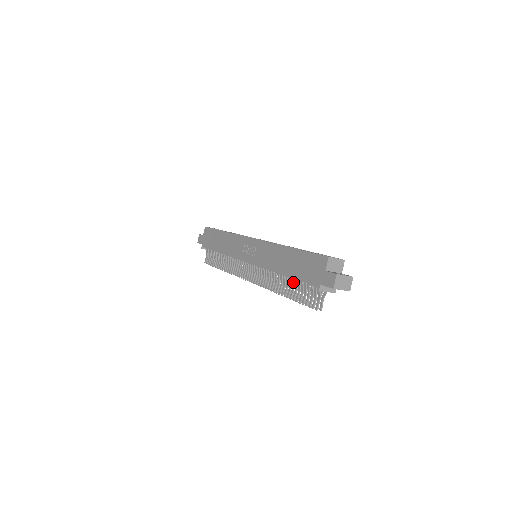
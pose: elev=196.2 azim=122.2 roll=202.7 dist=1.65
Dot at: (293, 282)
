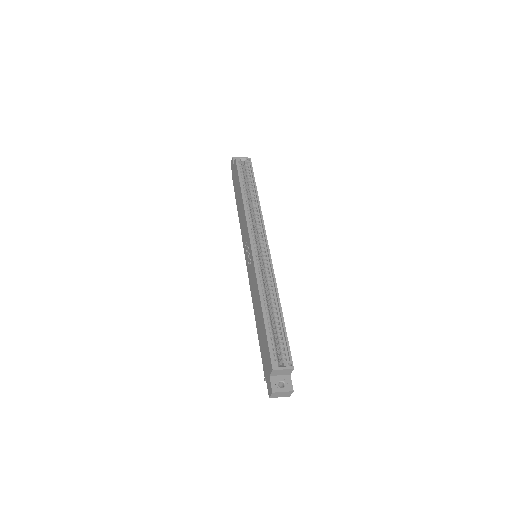
Dot at: occluded
